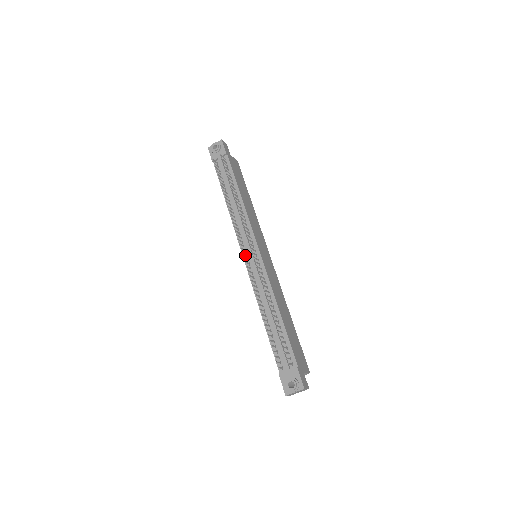
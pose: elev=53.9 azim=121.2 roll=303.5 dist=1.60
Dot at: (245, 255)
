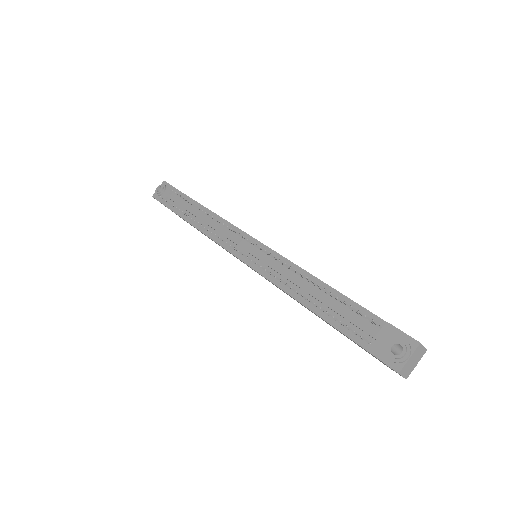
Dot at: (241, 256)
